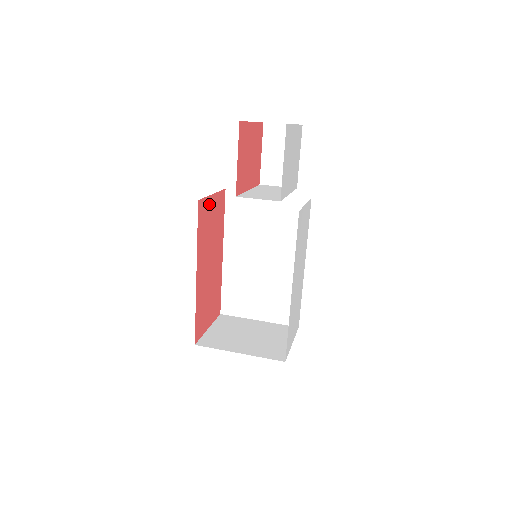
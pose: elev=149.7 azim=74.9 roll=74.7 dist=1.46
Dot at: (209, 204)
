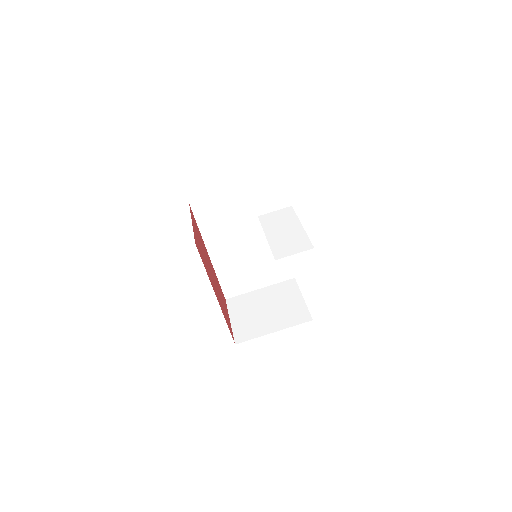
Dot at: (195, 234)
